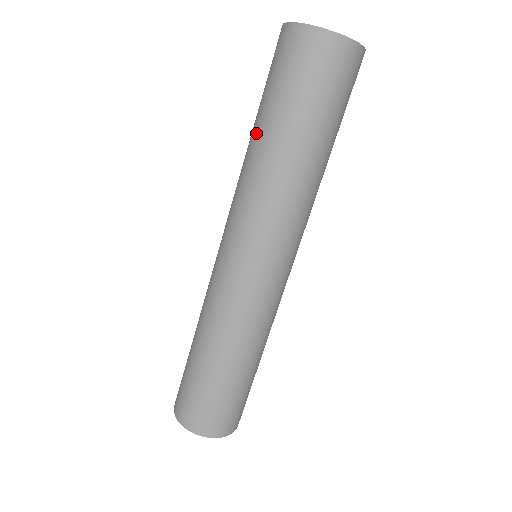
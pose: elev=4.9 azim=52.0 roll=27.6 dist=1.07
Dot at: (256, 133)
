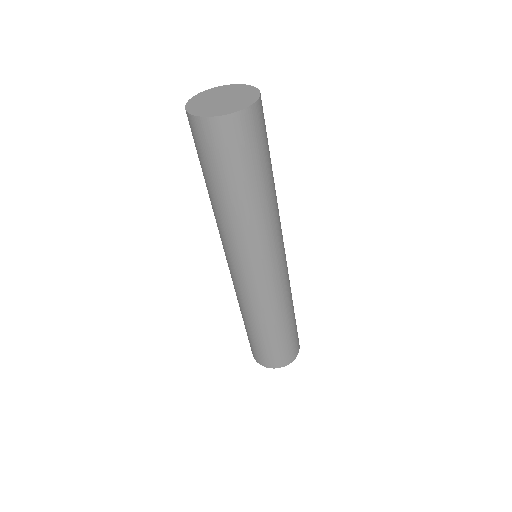
Dot at: occluded
